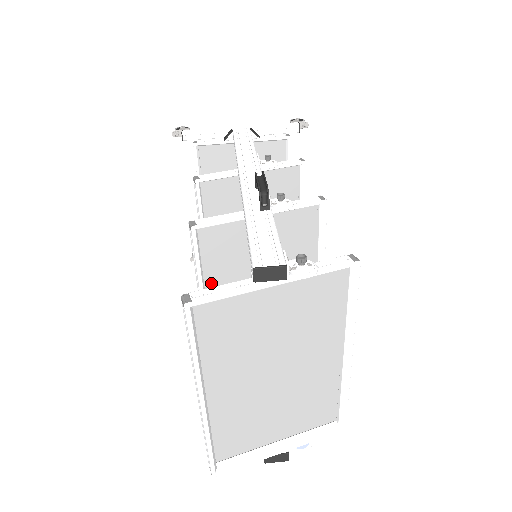
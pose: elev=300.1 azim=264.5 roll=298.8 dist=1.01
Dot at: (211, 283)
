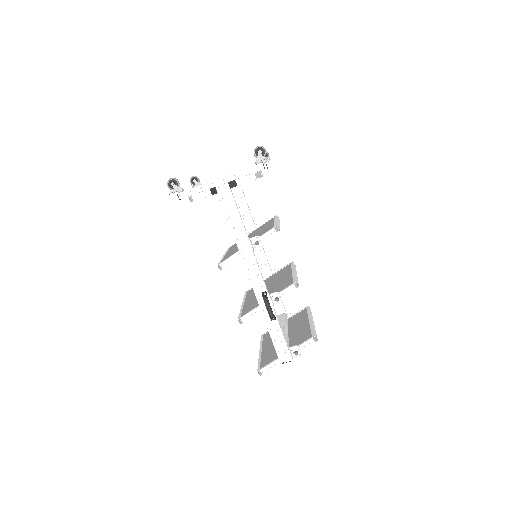
Dot at: occluded
